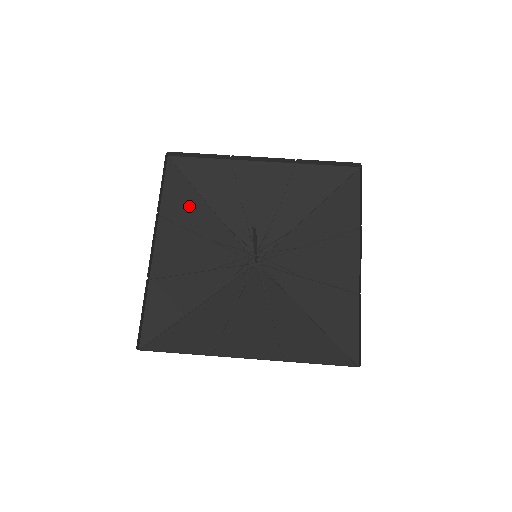
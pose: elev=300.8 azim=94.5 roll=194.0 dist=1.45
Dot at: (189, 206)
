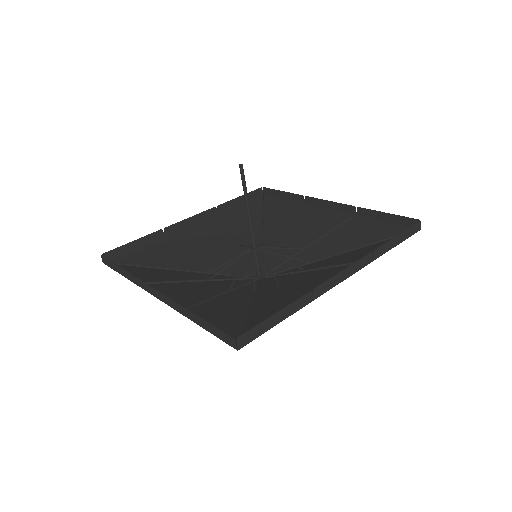
Dot at: (158, 275)
